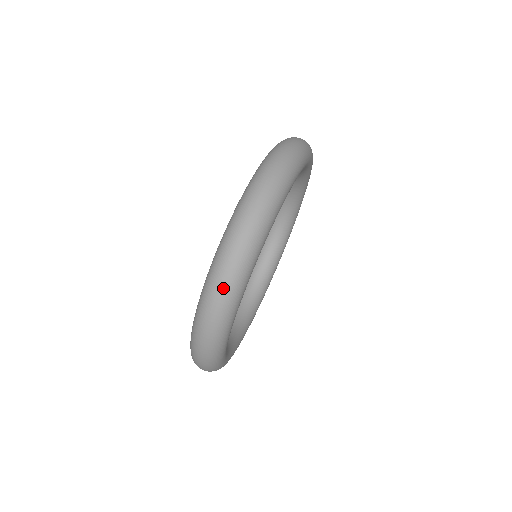
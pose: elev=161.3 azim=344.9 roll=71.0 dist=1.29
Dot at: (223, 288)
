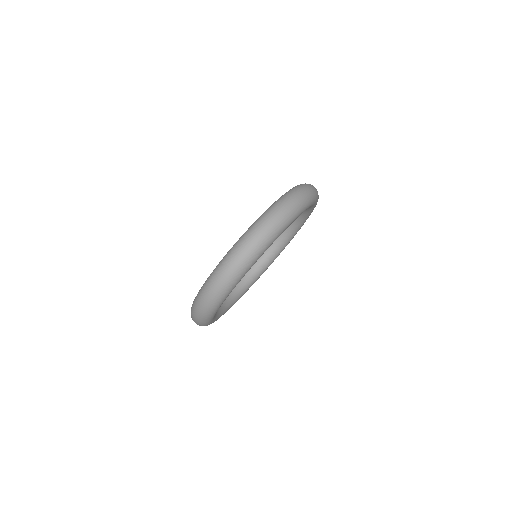
Dot at: (225, 278)
